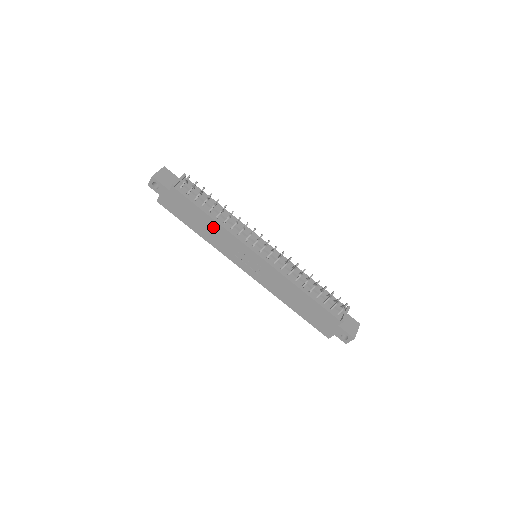
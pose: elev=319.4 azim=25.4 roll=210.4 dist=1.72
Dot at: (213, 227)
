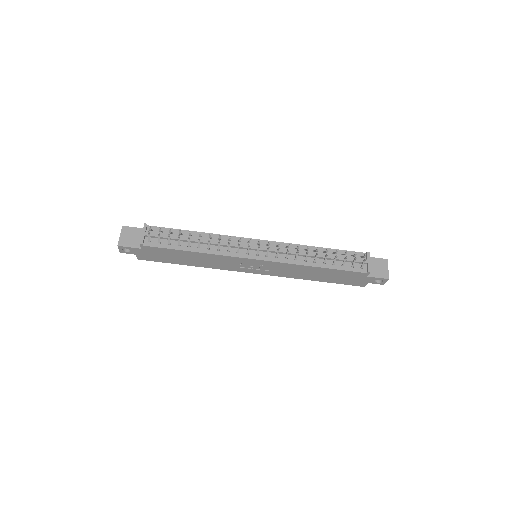
Dot at: (201, 257)
